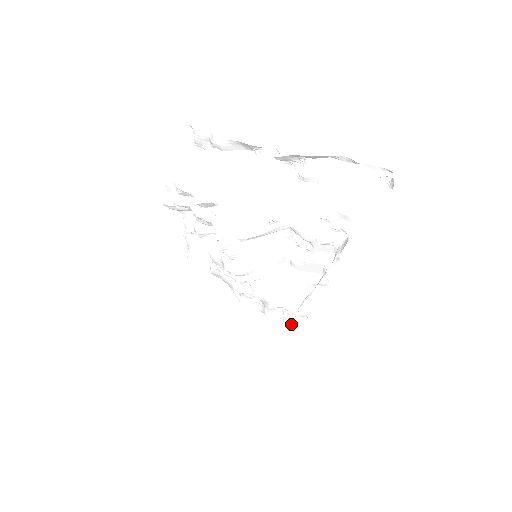
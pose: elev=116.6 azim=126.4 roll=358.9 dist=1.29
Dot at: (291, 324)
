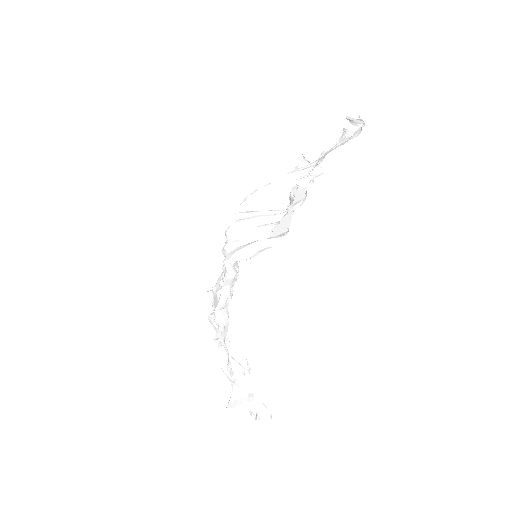
Dot at: occluded
